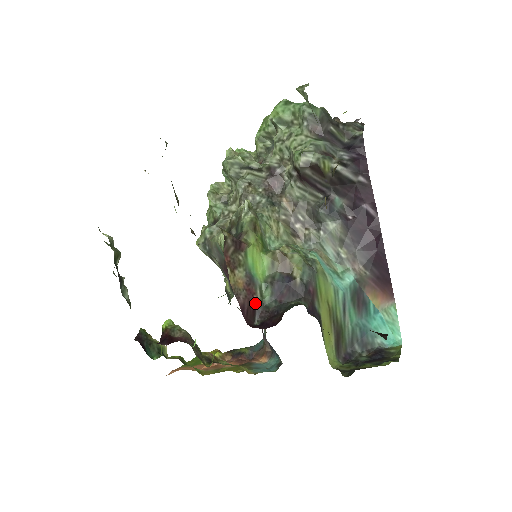
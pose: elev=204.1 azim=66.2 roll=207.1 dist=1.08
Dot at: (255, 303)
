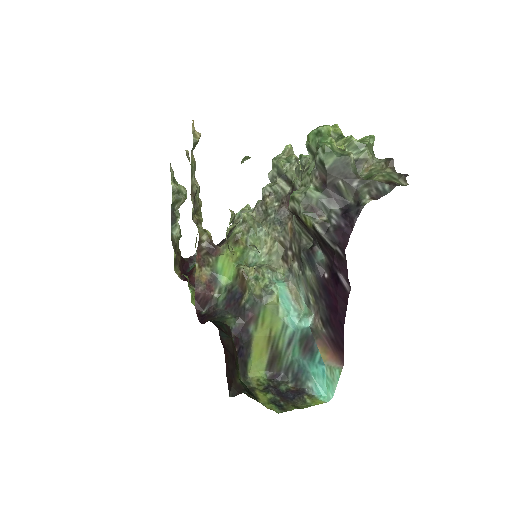
Dot at: (210, 297)
